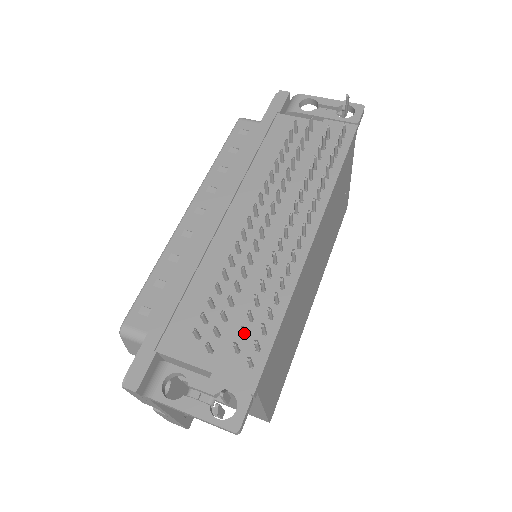
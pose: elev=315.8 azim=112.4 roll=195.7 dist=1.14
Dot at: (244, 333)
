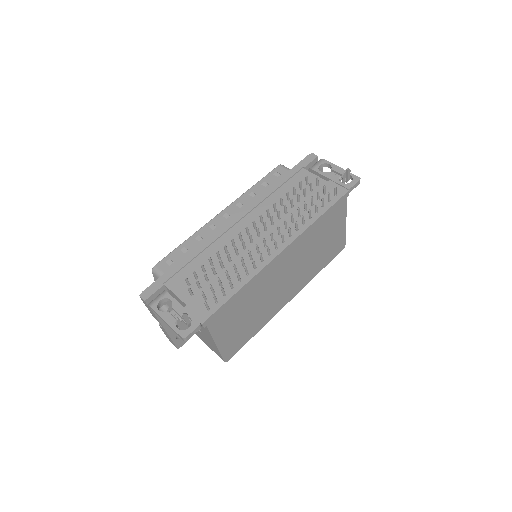
Dot at: (212, 290)
